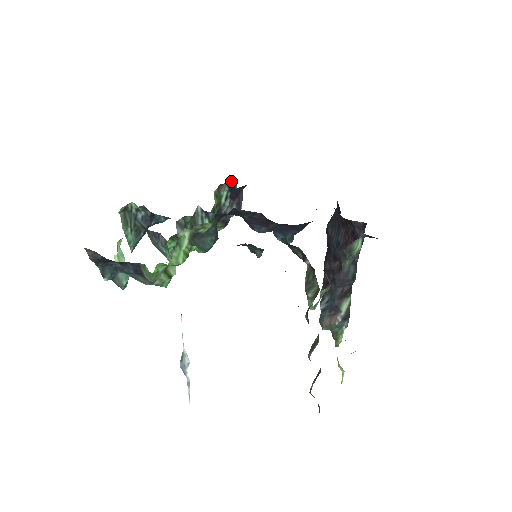
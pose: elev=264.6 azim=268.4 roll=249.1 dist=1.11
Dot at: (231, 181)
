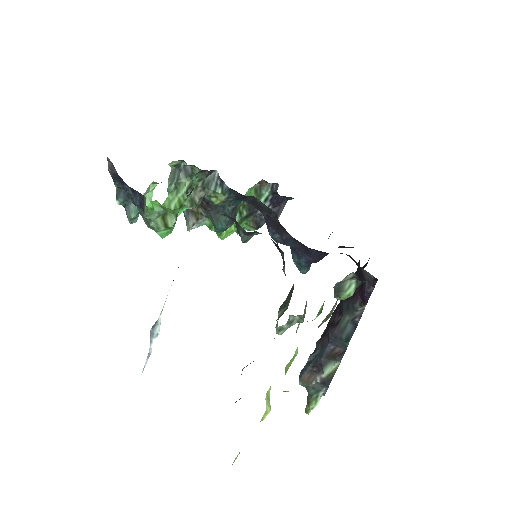
Dot at: occluded
